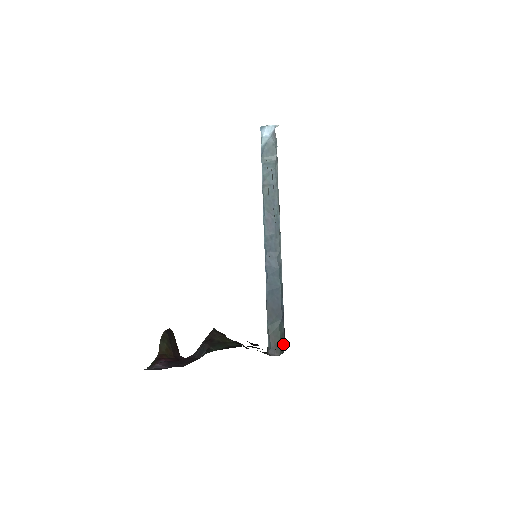
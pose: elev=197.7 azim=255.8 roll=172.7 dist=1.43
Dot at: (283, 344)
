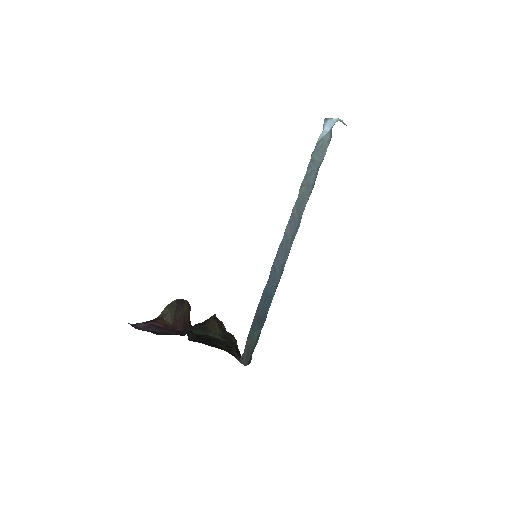
Dot at: occluded
